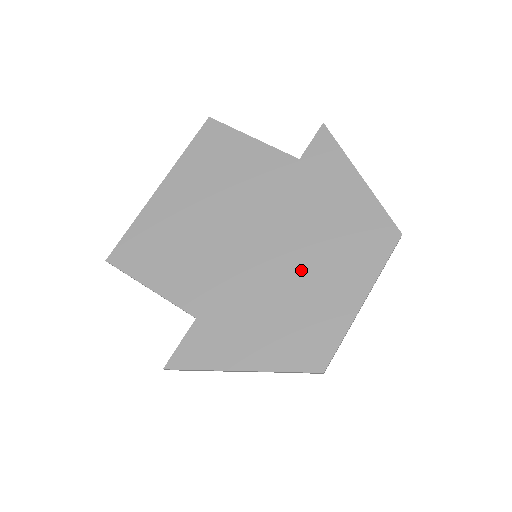
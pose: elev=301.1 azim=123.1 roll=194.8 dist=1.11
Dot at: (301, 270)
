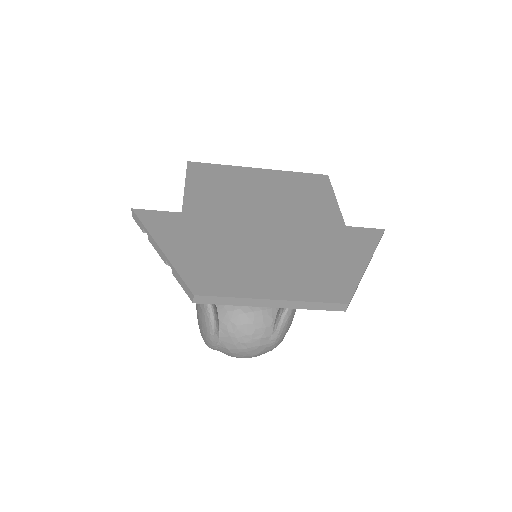
Dot at: (265, 254)
